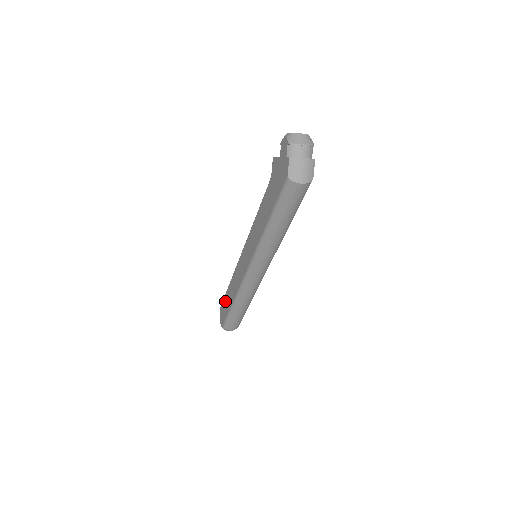
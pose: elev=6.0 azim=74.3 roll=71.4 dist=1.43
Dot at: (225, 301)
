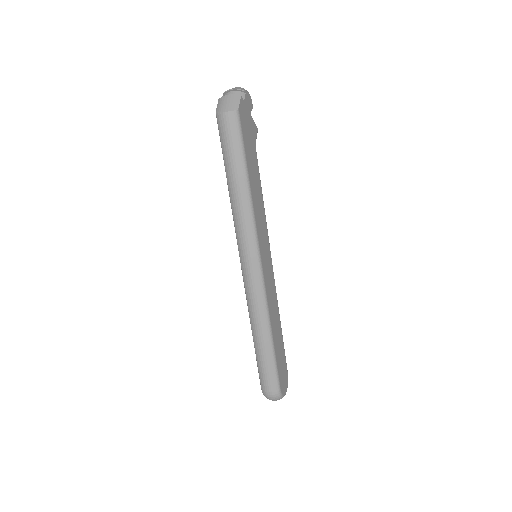
Dot at: occluded
